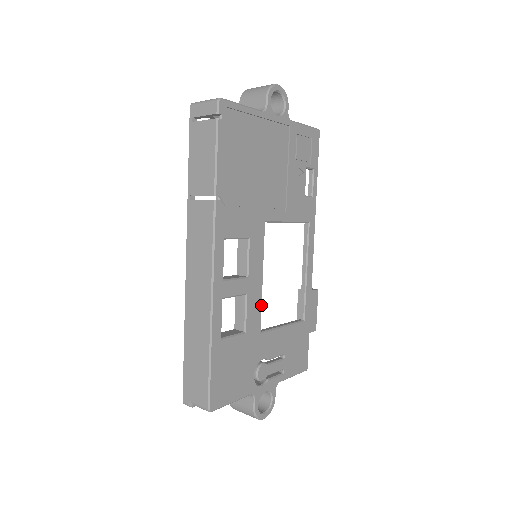
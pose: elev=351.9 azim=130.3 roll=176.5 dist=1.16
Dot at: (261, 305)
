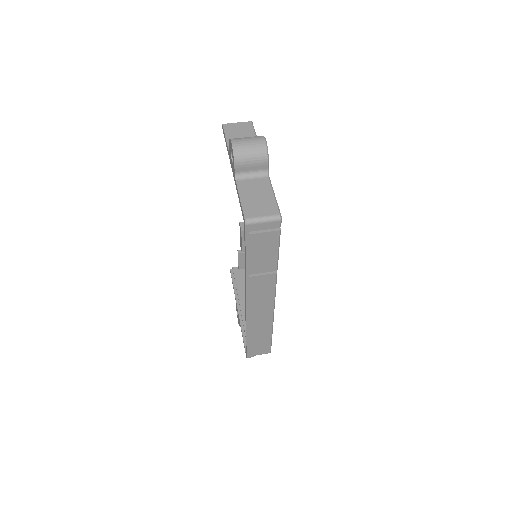
Dot at: occluded
